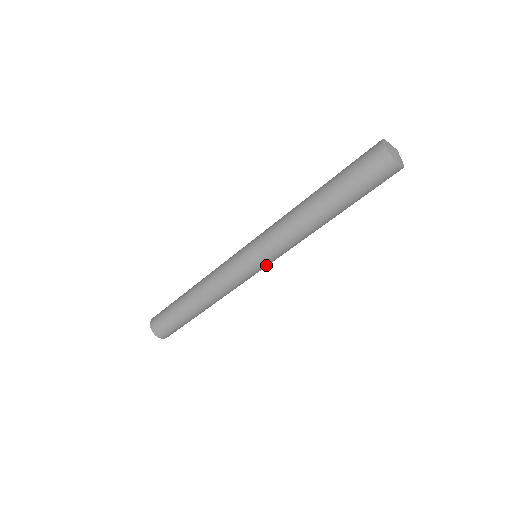
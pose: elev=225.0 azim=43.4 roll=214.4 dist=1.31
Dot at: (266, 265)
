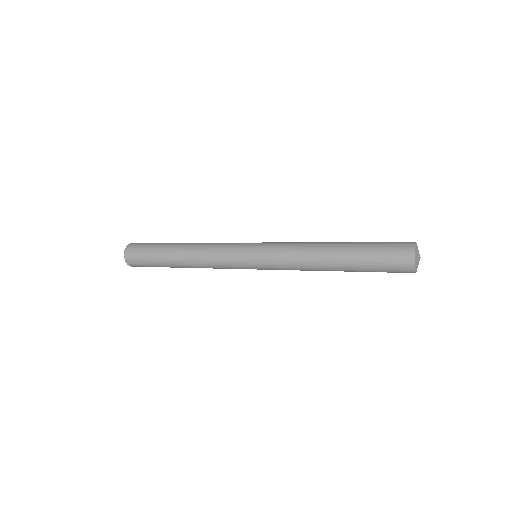
Dot at: occluded
